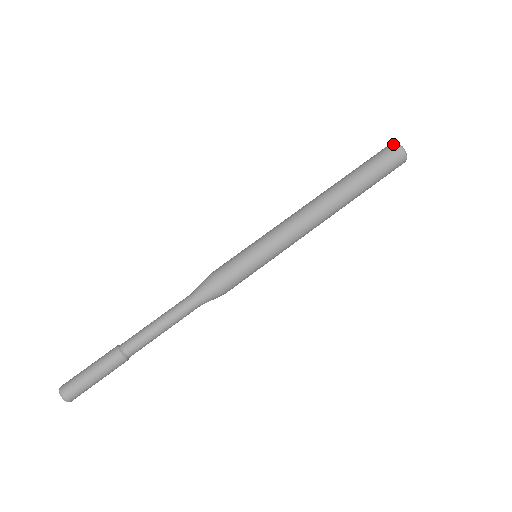
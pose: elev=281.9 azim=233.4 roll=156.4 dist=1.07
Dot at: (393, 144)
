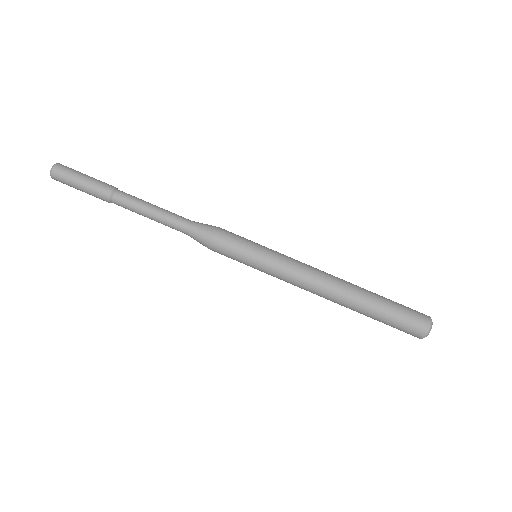
Dot at: (428, 325)
